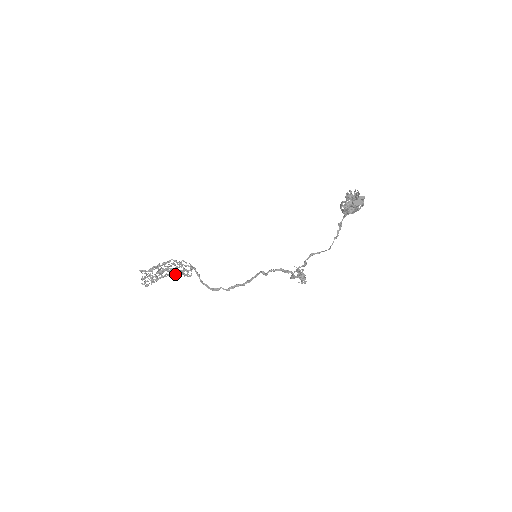
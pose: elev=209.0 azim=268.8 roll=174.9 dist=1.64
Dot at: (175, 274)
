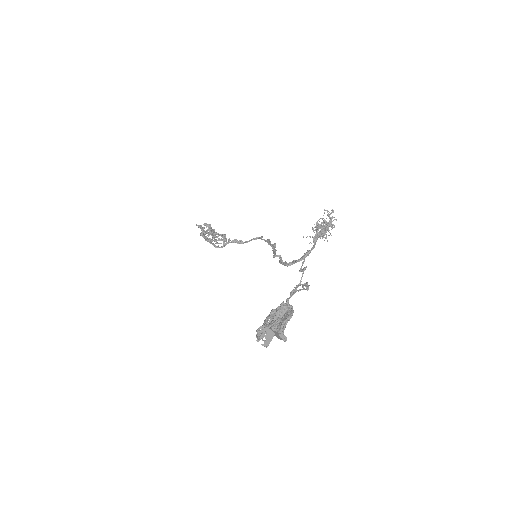
Dot at: occluded
